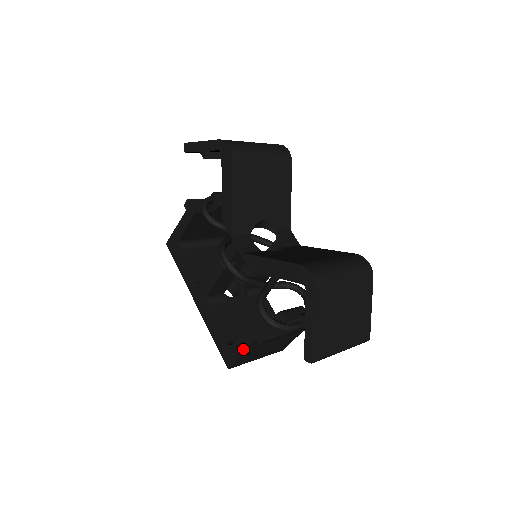
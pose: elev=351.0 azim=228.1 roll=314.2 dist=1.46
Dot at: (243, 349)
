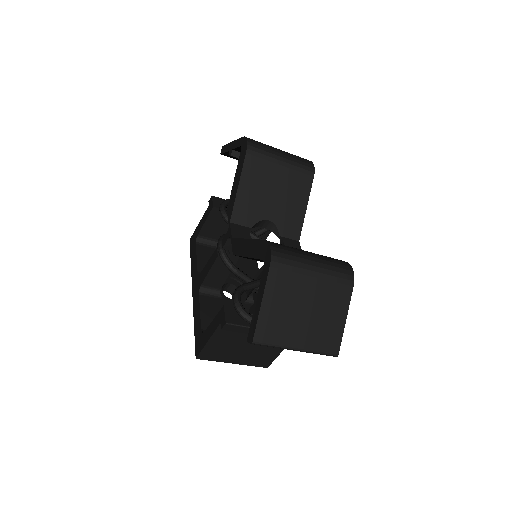
Dot at: (210, 335)
